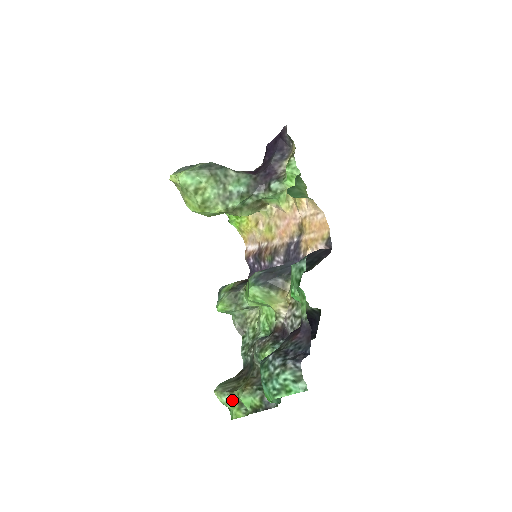
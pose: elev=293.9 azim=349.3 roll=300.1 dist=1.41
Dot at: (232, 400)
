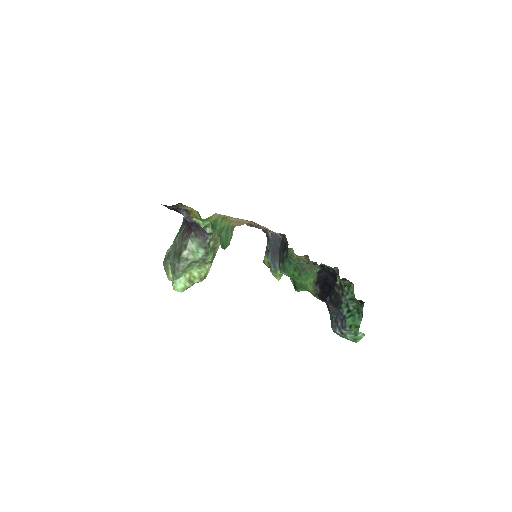
Dot at: occluded
